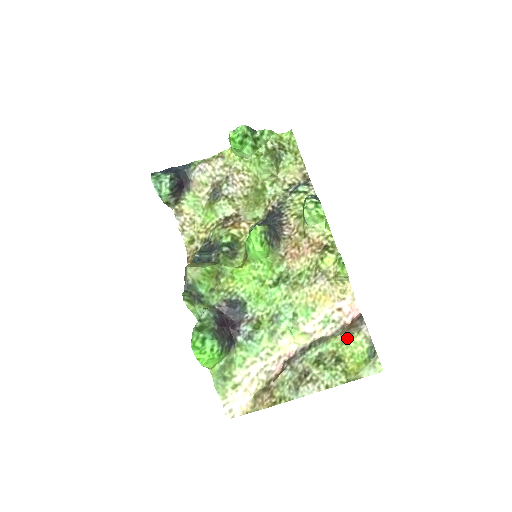
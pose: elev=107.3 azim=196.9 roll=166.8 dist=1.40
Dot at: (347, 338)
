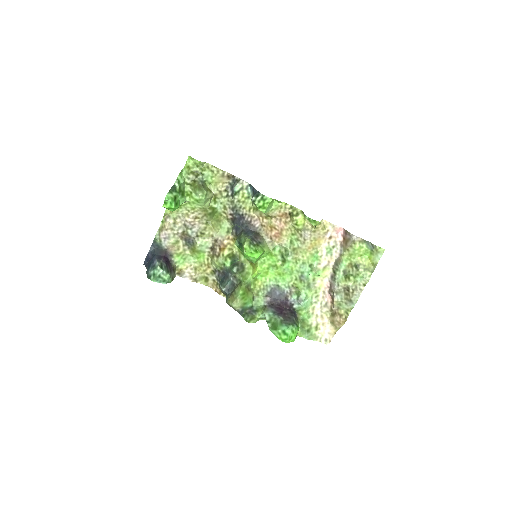
Dot at: (350, 251)
